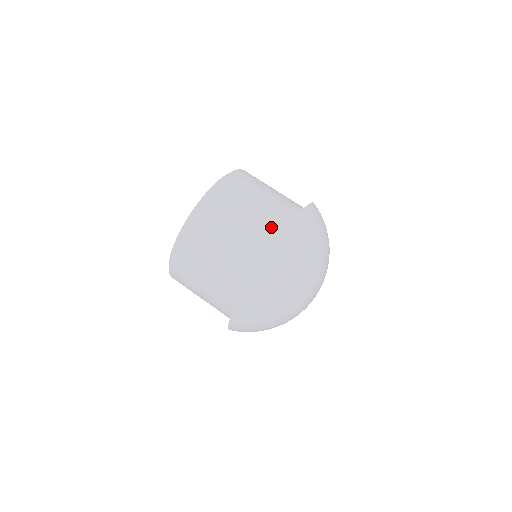
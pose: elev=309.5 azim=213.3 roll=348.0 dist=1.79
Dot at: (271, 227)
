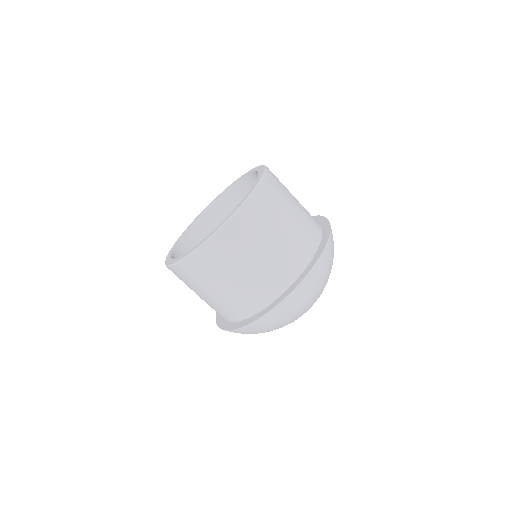
Dot at: (259, 296)
